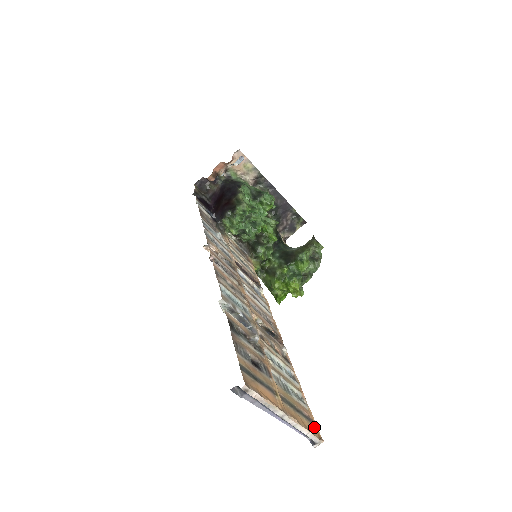
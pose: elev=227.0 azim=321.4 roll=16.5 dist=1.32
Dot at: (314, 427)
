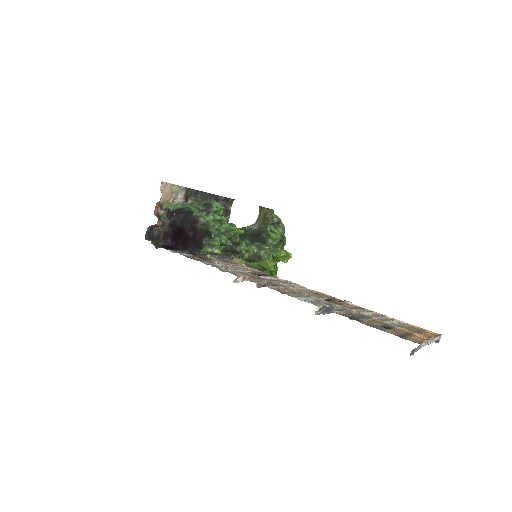
Dot at: (428, 332)
